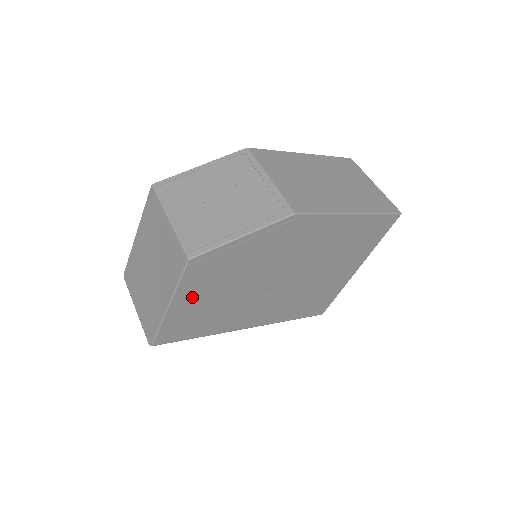
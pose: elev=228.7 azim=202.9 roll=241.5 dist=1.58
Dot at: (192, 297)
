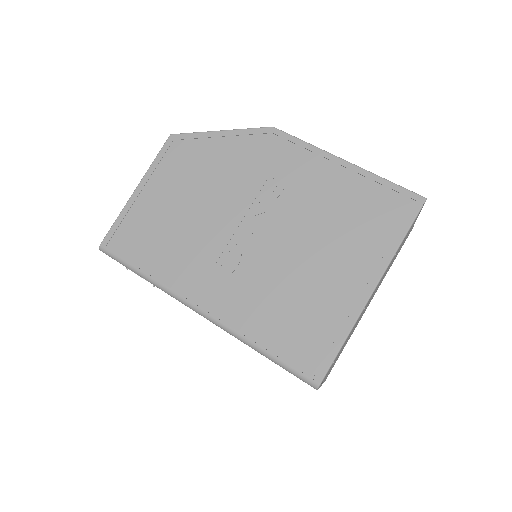
Dot at: (158, 189)
